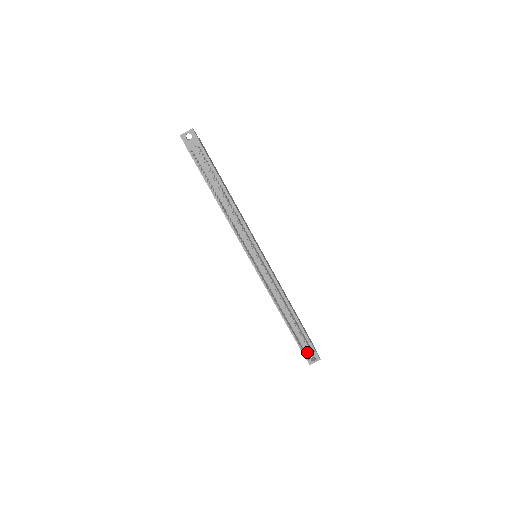
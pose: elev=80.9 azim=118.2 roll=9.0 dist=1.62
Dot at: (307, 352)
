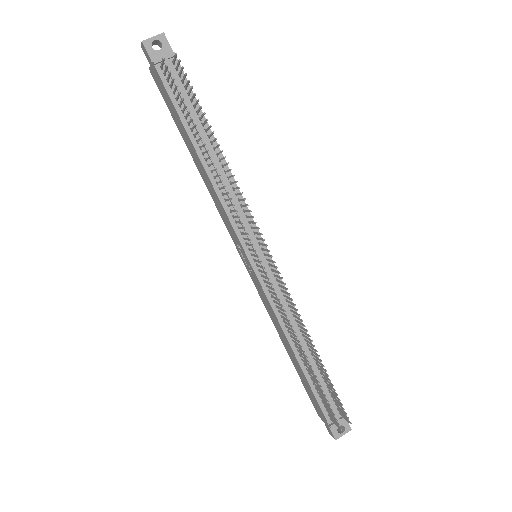
Dot at: occluded
